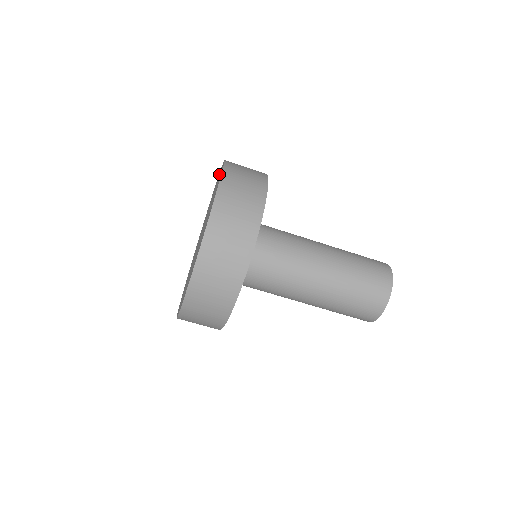
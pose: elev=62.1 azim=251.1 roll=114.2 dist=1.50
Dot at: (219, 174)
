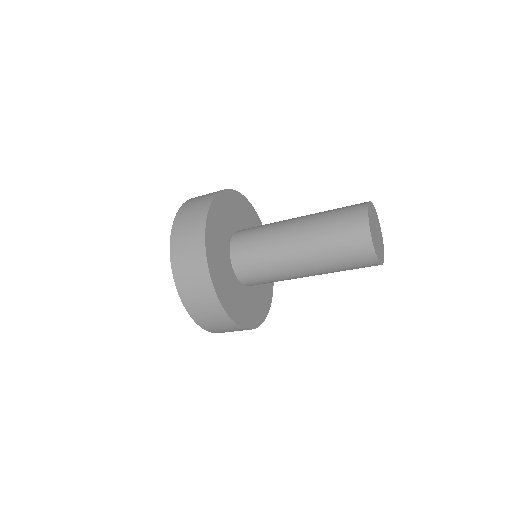
Dot at: occluded
